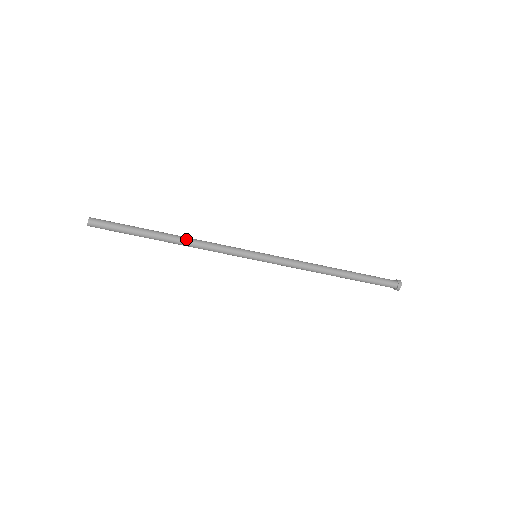
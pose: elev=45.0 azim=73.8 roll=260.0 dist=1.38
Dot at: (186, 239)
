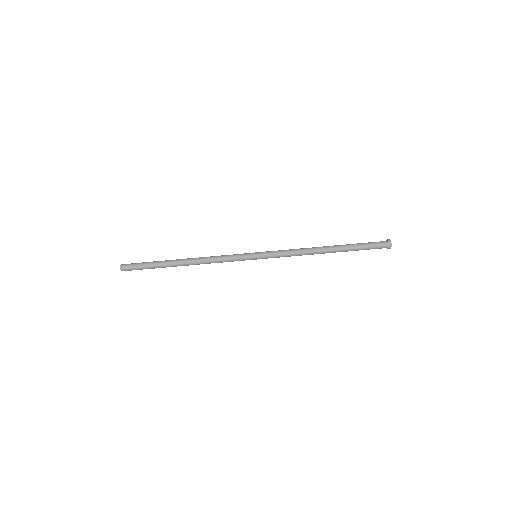
Dot at: (196, 258)
